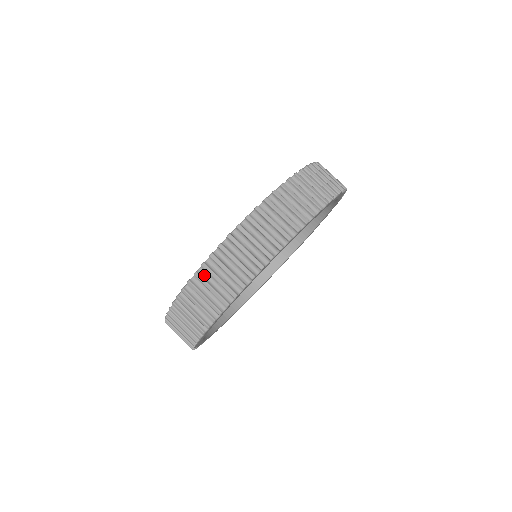
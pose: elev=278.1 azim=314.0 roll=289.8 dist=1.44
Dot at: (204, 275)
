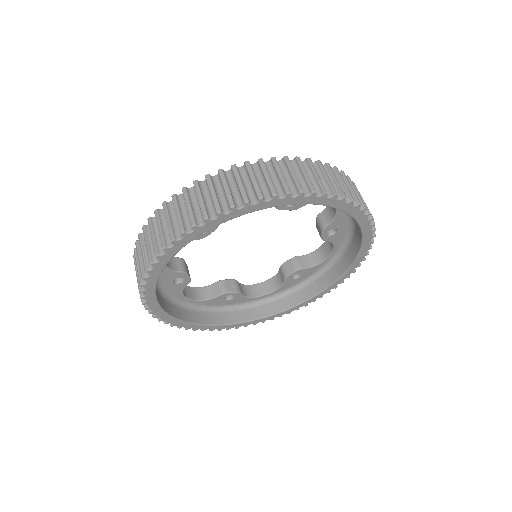
Dot at: (266, 167)
